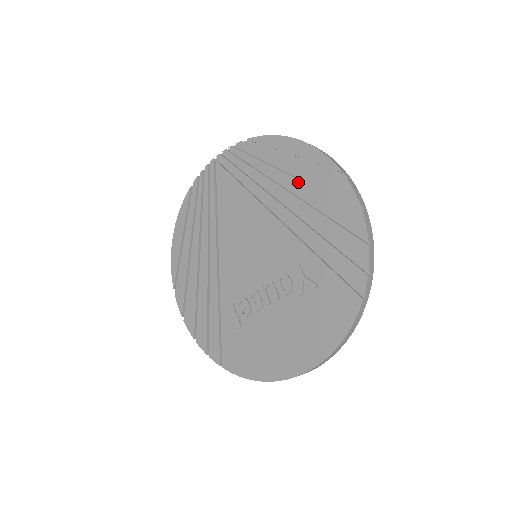
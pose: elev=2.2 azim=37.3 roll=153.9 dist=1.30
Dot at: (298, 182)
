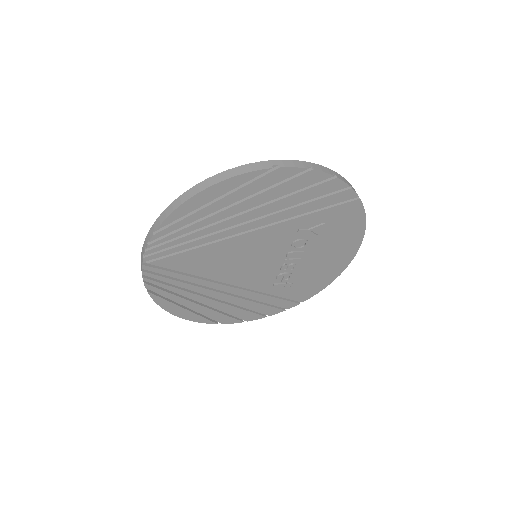
Dot at: (242, 205)
